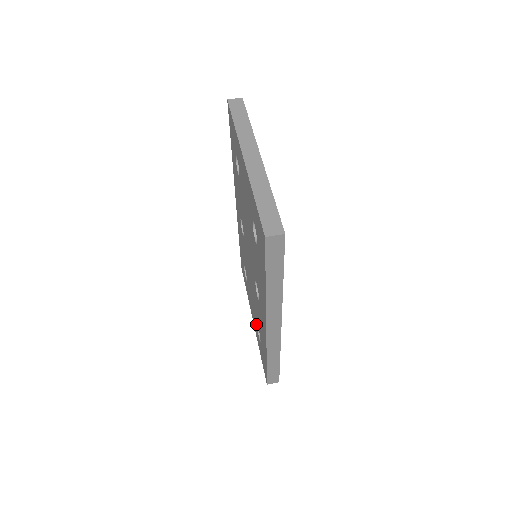
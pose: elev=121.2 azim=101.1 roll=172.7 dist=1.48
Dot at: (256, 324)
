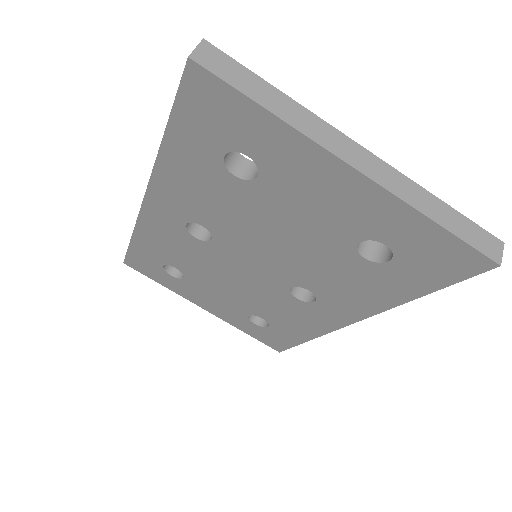
Dot at: (242, 314)
